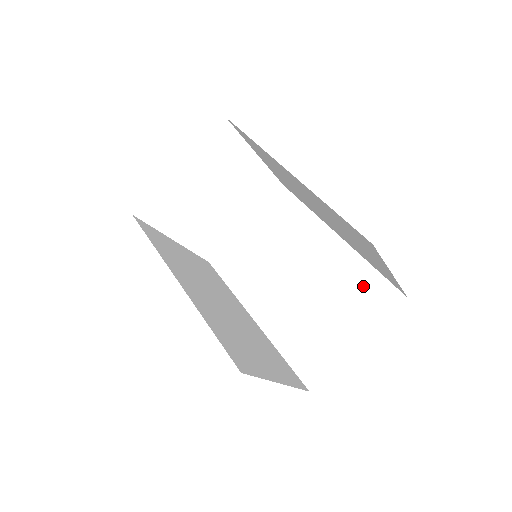
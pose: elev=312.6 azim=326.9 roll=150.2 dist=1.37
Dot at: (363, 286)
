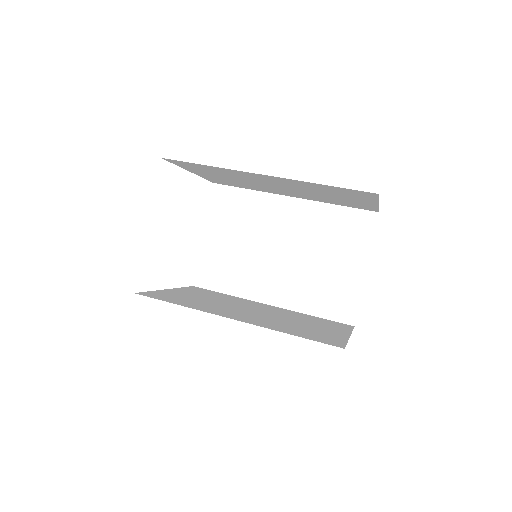
Dot at: (340, 224)
